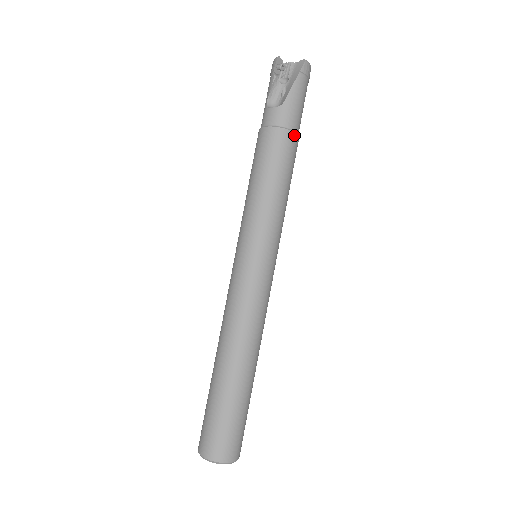
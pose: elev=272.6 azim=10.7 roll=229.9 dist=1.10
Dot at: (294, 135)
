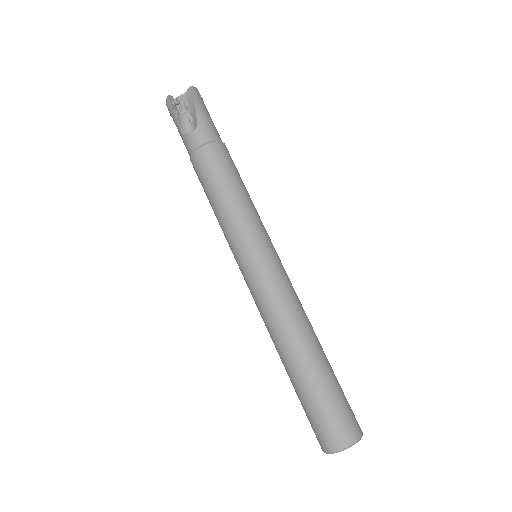
Dot at: (222, 144)
